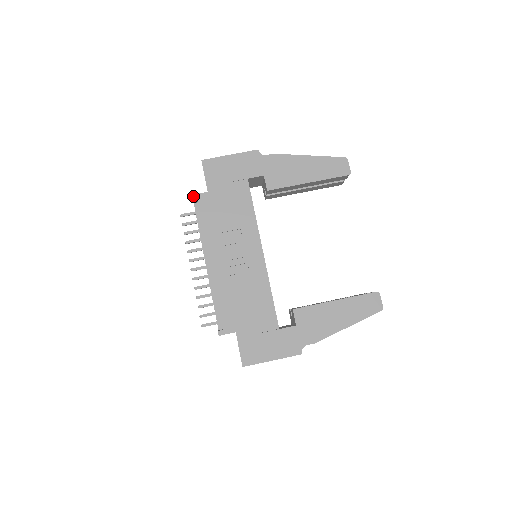
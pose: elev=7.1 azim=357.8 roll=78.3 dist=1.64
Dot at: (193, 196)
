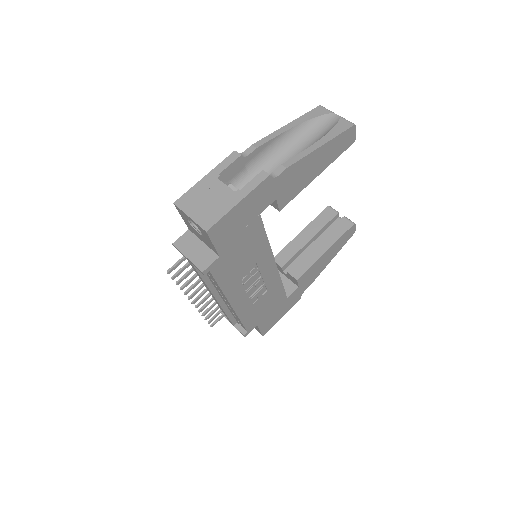
Dot at: (204, 272)
